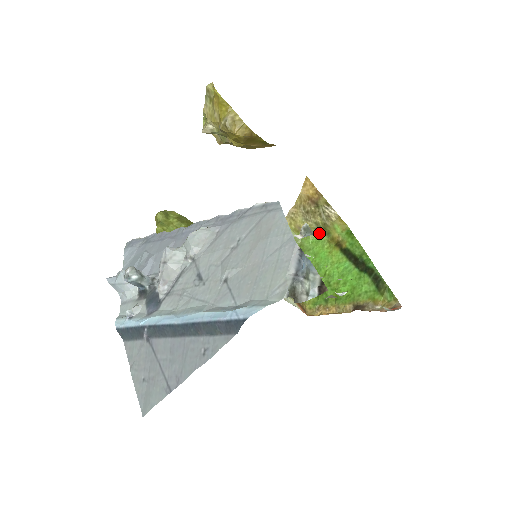
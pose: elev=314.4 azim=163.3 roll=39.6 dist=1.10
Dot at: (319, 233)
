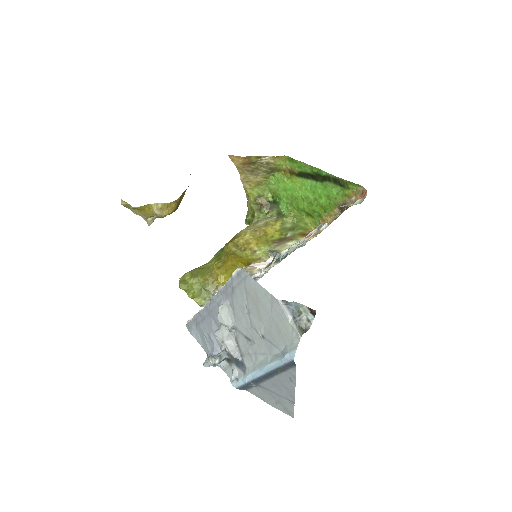
Dot at: (273, 174)
